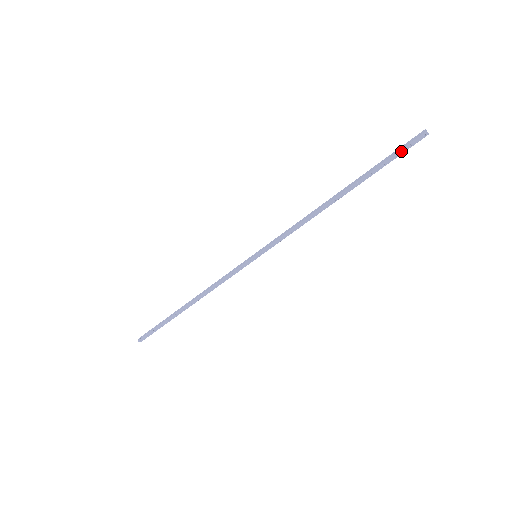
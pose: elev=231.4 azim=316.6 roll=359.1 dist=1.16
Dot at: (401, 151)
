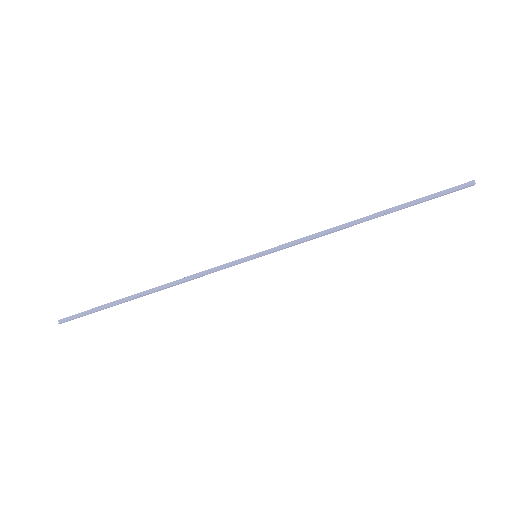
Dot at: (446, 194)
